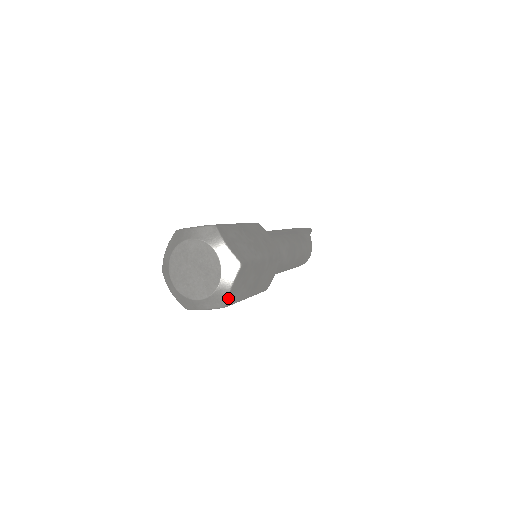
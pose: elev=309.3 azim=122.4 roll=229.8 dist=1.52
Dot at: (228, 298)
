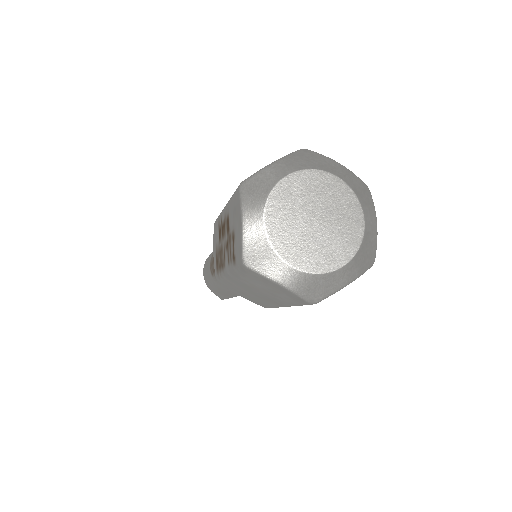
Dot at: (376, 244)
